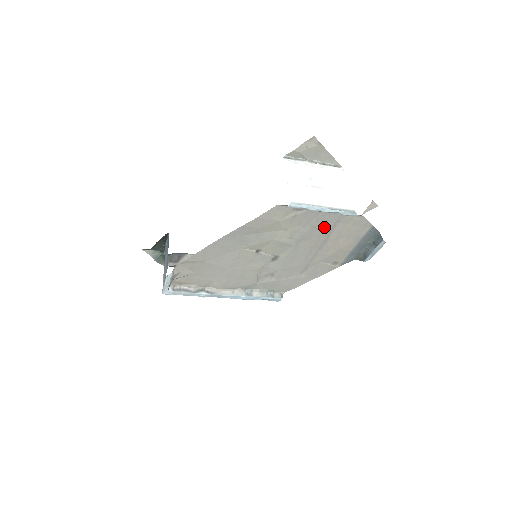
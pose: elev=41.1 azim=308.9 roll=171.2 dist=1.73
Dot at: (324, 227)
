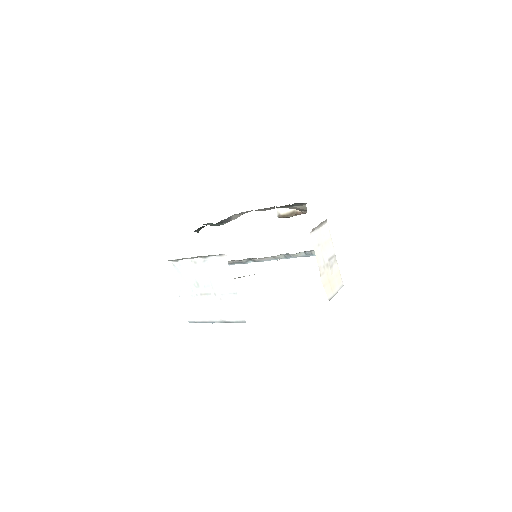
Dot at: occluded
